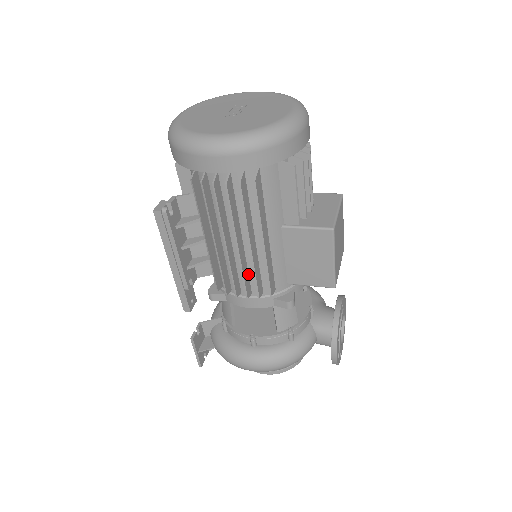
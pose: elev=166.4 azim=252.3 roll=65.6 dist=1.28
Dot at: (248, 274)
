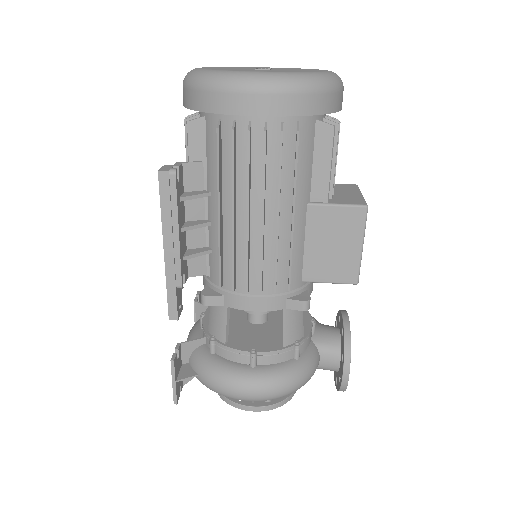
Dot at: (263, 263)
